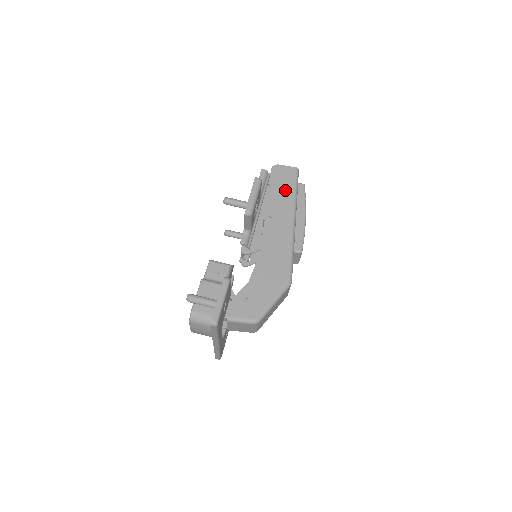
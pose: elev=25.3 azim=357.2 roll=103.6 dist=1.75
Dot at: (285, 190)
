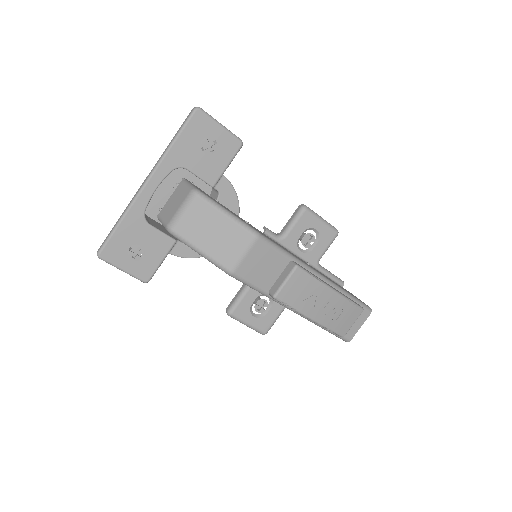
Dot at: occluded
